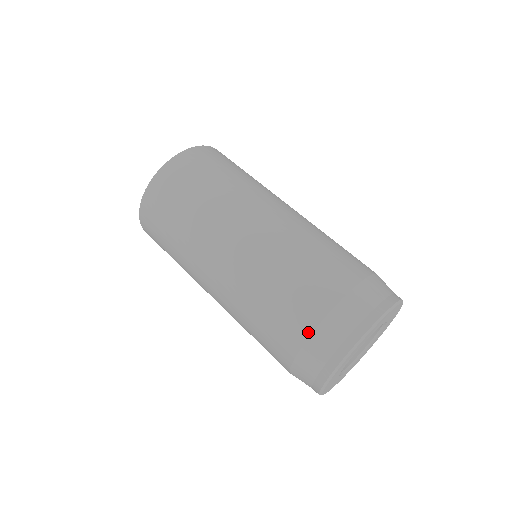
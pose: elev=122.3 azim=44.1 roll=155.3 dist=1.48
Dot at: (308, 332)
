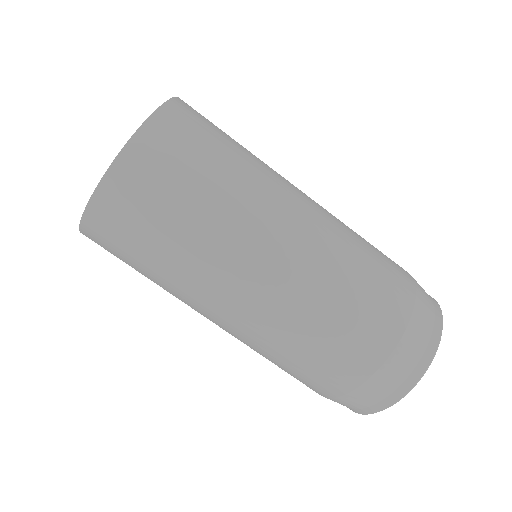
Dot at: (371, 371)
